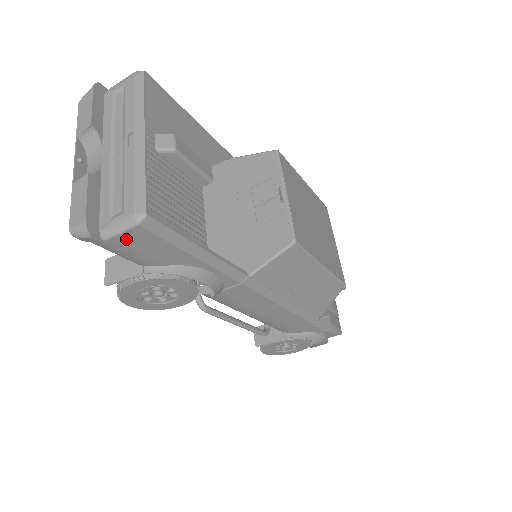
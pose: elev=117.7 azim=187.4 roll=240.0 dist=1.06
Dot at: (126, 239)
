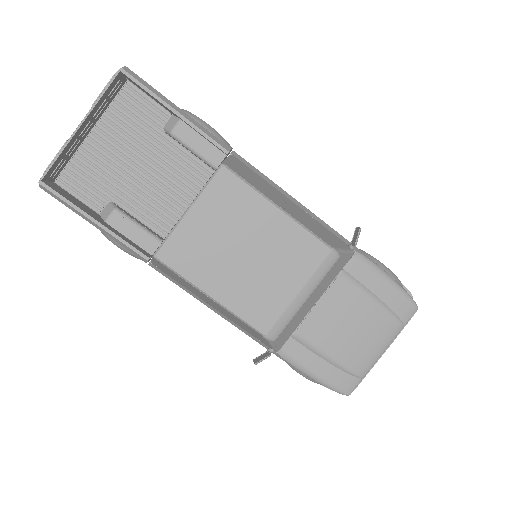
Dot at: occluded
